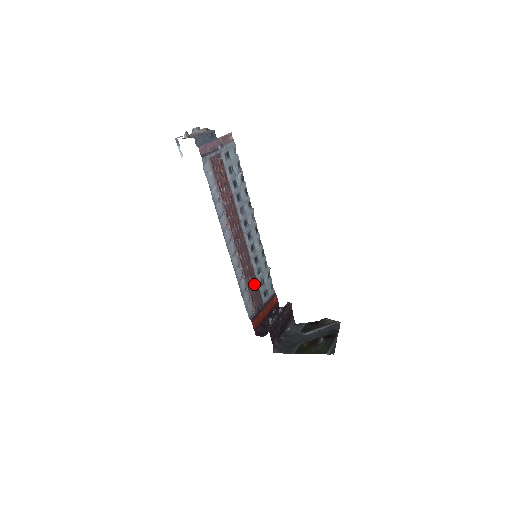
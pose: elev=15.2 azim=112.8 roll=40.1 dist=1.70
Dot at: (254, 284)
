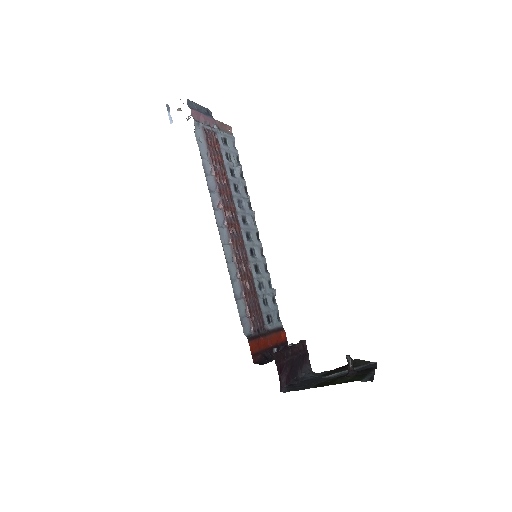
Dot at: (253, 295)
